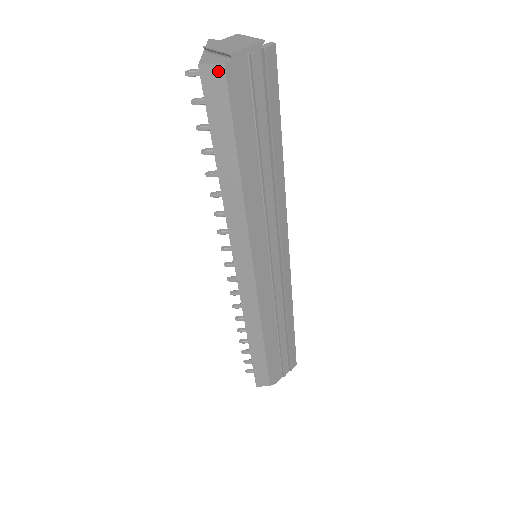
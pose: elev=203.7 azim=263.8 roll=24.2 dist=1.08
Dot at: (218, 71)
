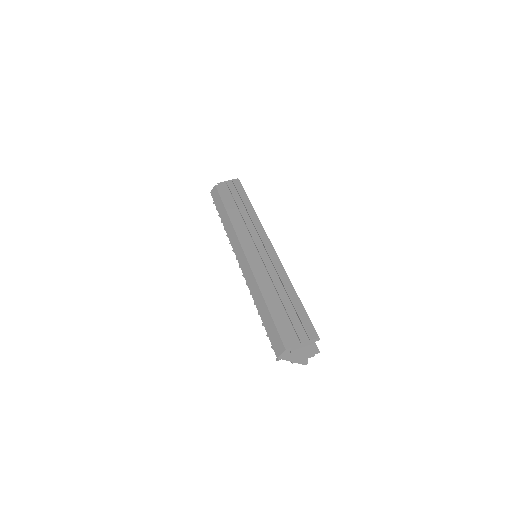
Dot at: (214, 189)
